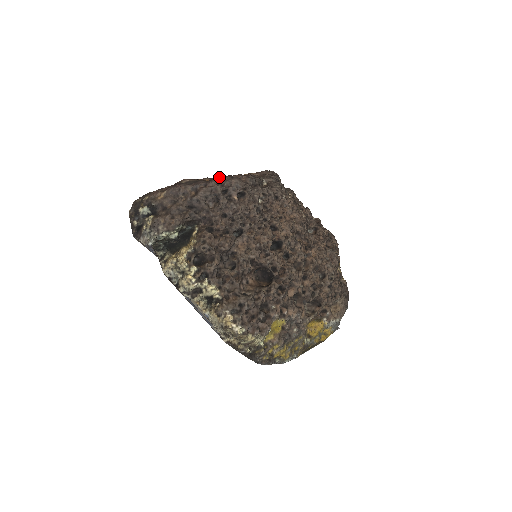
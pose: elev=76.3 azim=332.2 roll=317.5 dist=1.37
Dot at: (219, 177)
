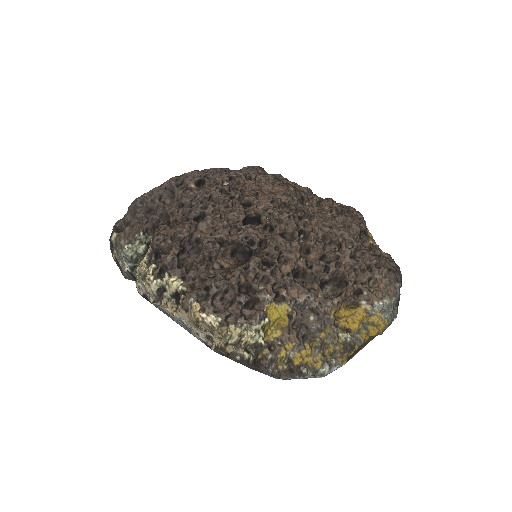
Dot at: occluded
